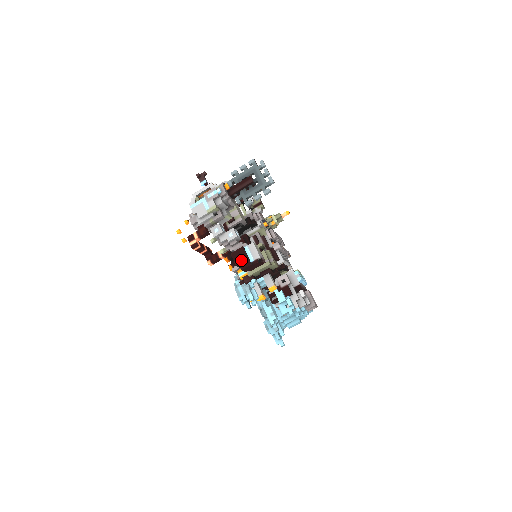
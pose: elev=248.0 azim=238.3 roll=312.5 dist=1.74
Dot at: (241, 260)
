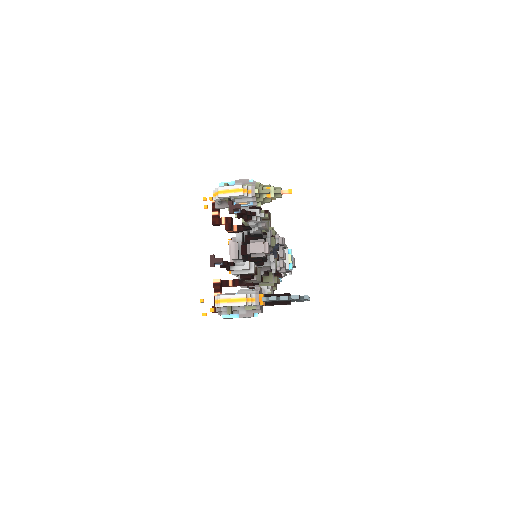
Dot at: occluded
